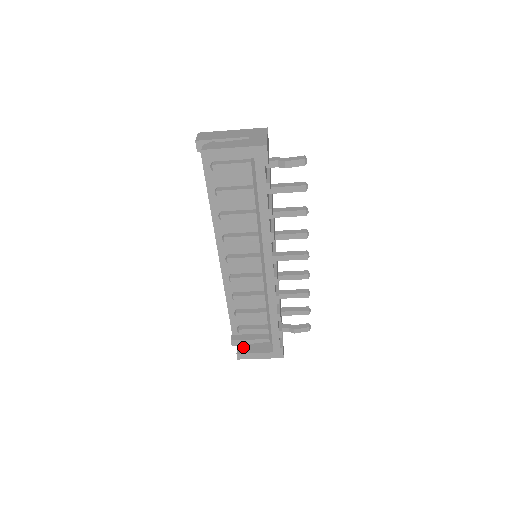
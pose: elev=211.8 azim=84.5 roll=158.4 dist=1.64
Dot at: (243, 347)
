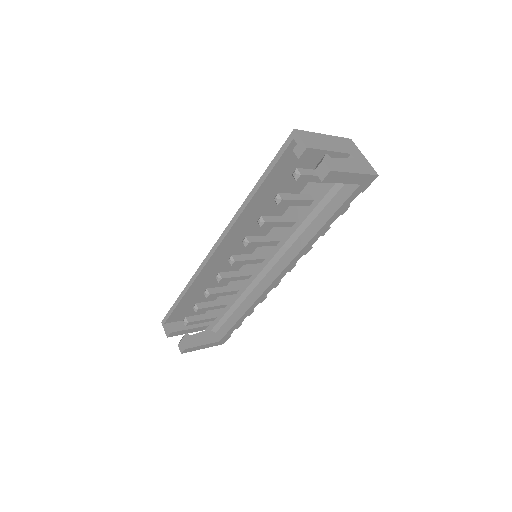
Dot at: (188, 340)
